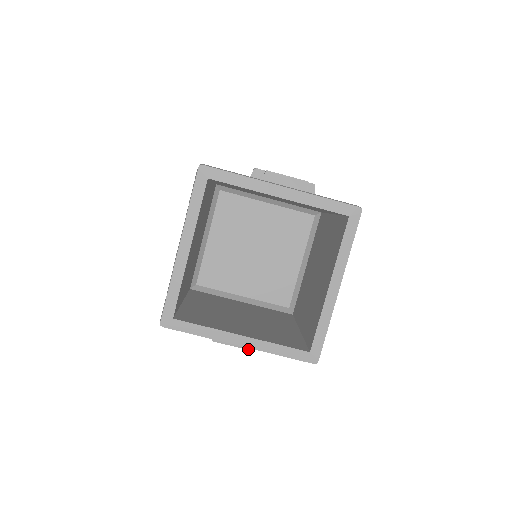
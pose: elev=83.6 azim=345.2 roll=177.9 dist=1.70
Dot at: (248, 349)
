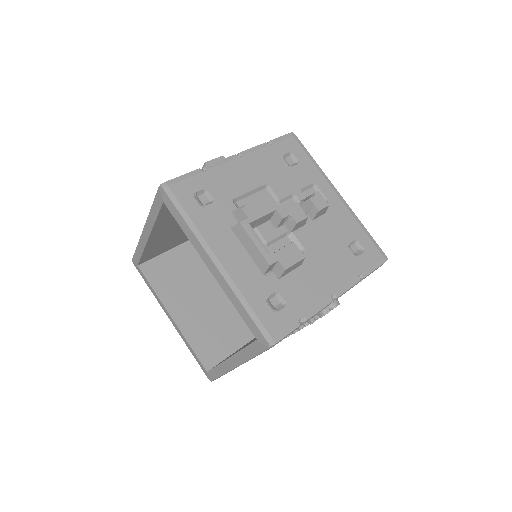
Dot at: occluded
